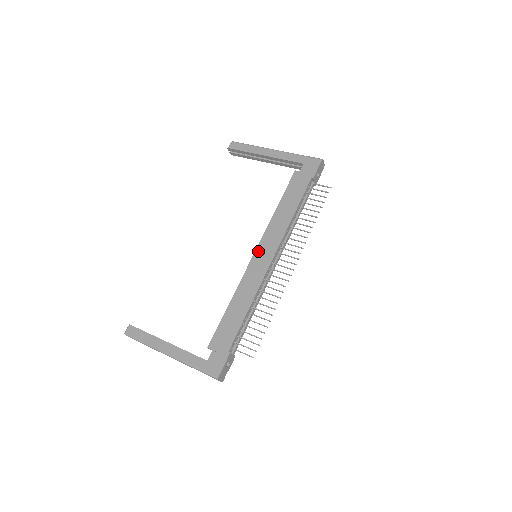
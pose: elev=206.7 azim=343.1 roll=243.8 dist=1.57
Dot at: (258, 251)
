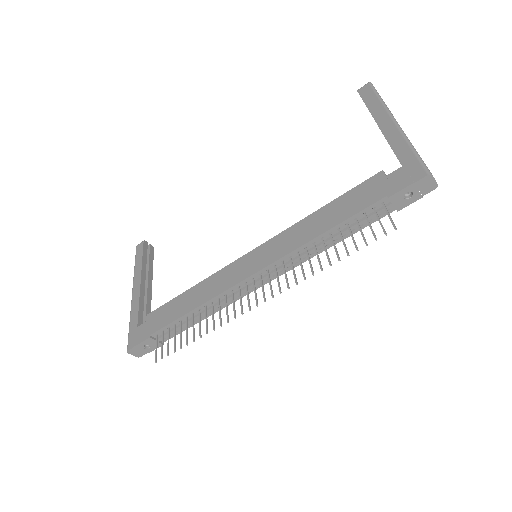
Dot at: (254, 252)
